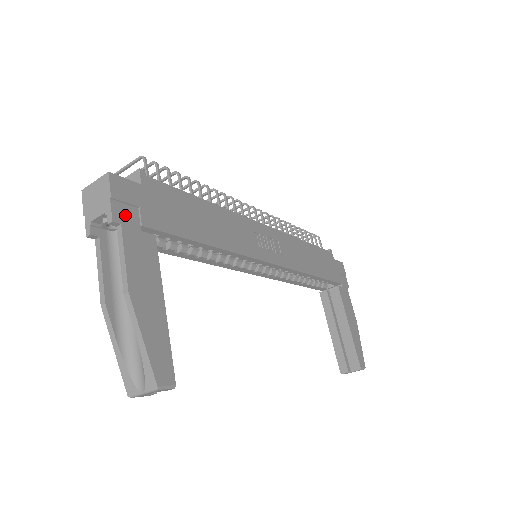
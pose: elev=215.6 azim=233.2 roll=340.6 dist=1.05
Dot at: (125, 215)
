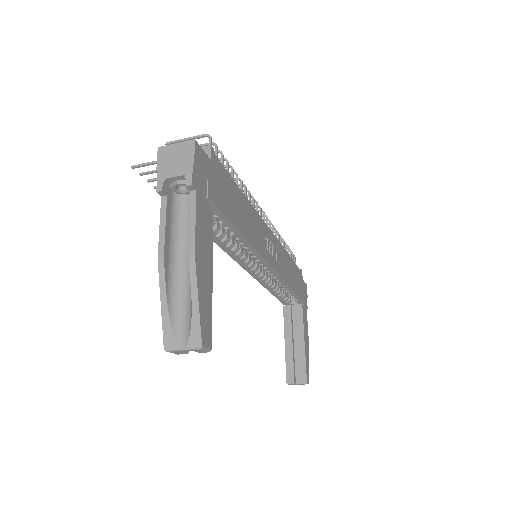
Dot at: (199, 183)
